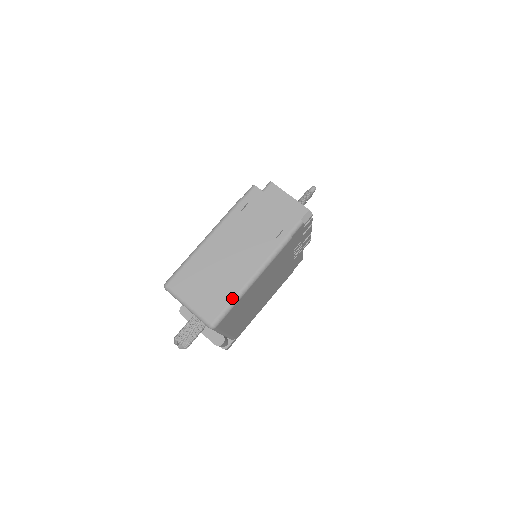
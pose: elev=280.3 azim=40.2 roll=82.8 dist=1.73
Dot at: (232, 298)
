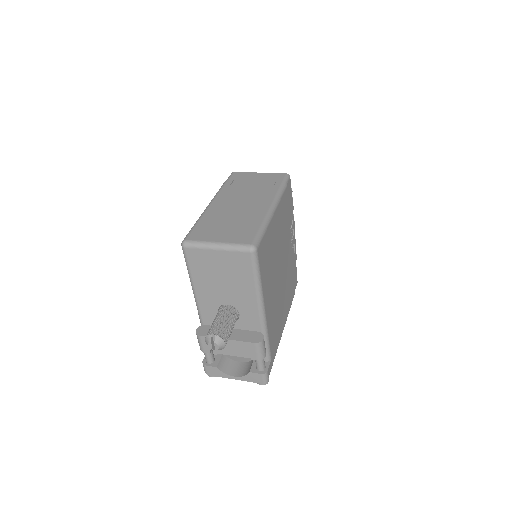
Dot at: (260, 224)
